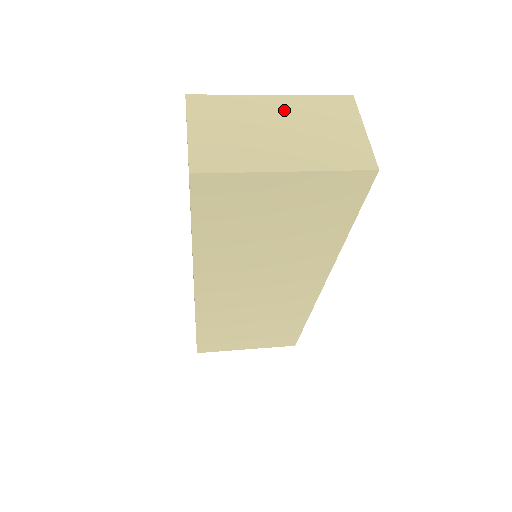
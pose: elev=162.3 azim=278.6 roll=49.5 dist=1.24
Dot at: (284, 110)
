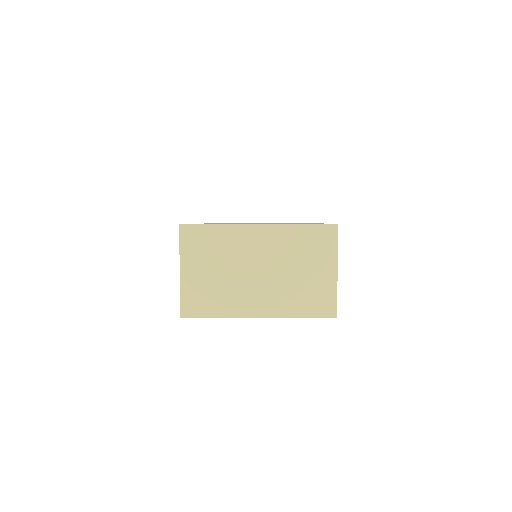
Dot at: (267, 244)
